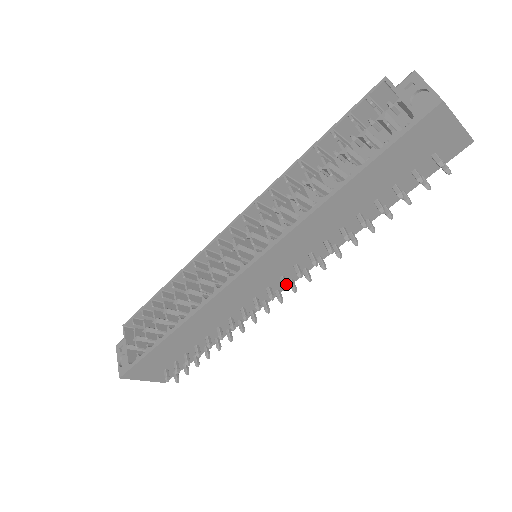
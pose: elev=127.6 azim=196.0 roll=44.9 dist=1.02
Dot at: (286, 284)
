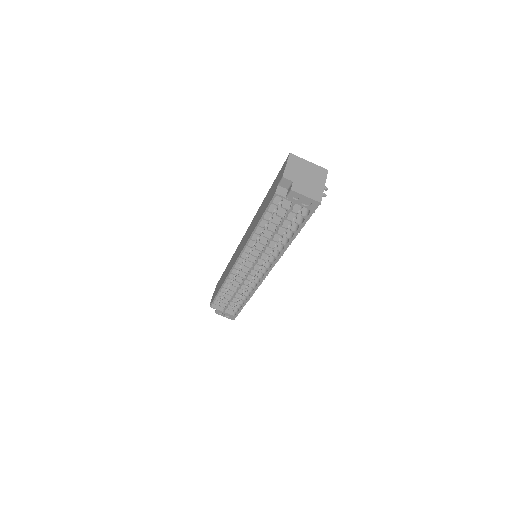
Dot at: occluded
